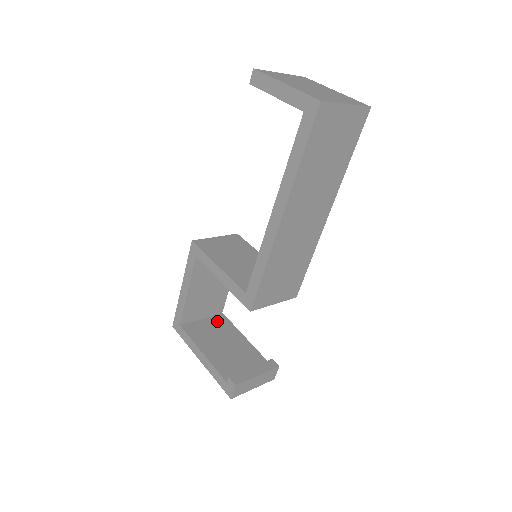
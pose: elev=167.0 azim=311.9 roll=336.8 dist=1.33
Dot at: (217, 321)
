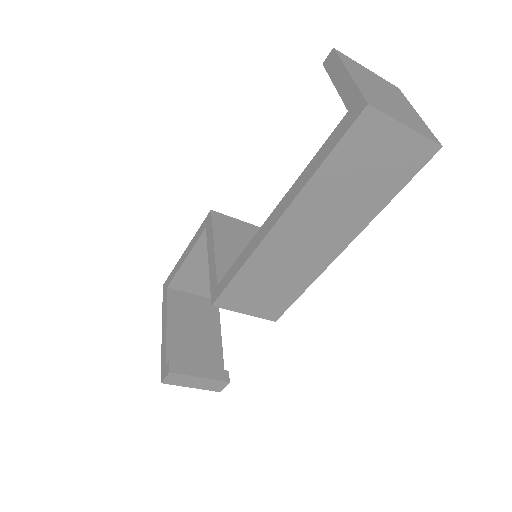
Dot at: (206, 305)
